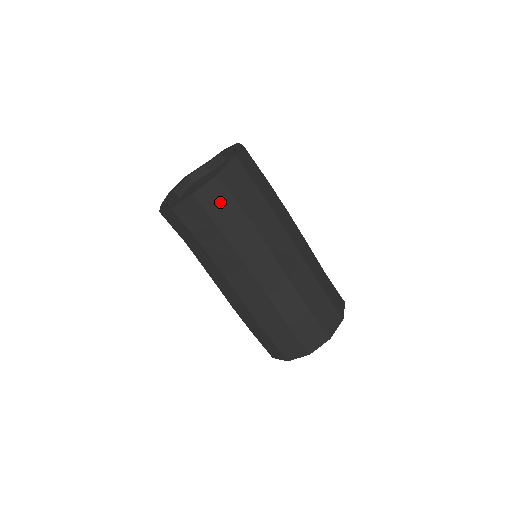
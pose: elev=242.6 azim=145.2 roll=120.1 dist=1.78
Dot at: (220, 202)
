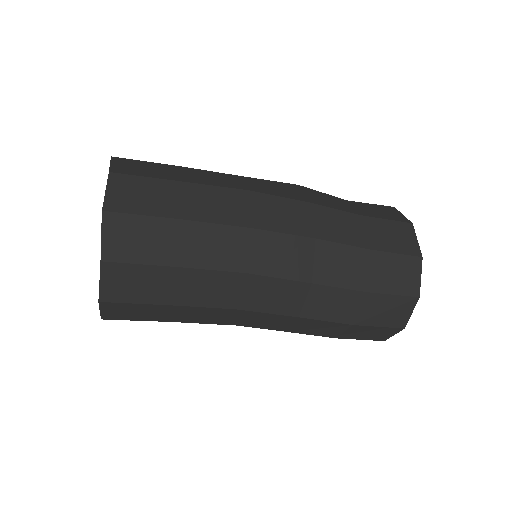
Dot at: (138, 282)
